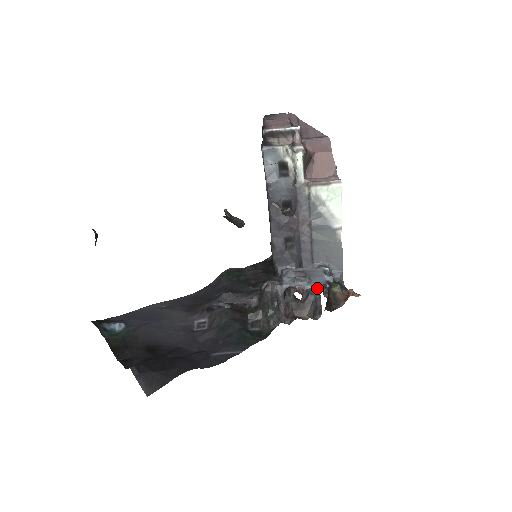
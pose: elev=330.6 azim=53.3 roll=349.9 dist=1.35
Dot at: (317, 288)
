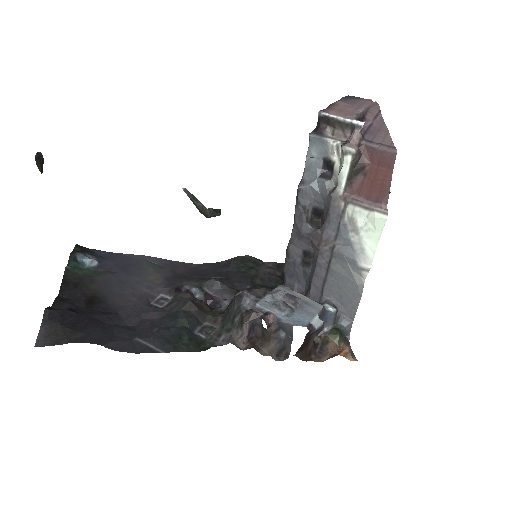
Dot at: (291, 327)
